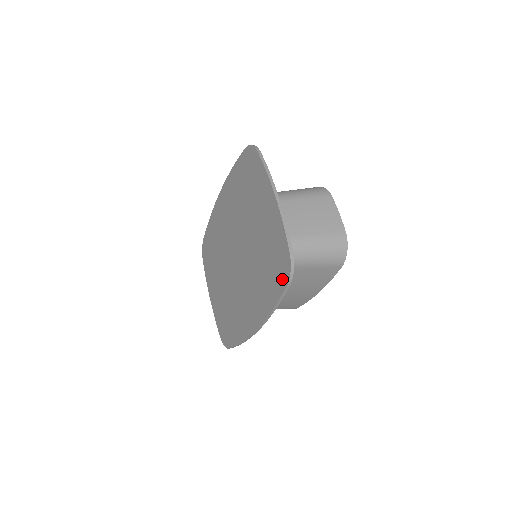
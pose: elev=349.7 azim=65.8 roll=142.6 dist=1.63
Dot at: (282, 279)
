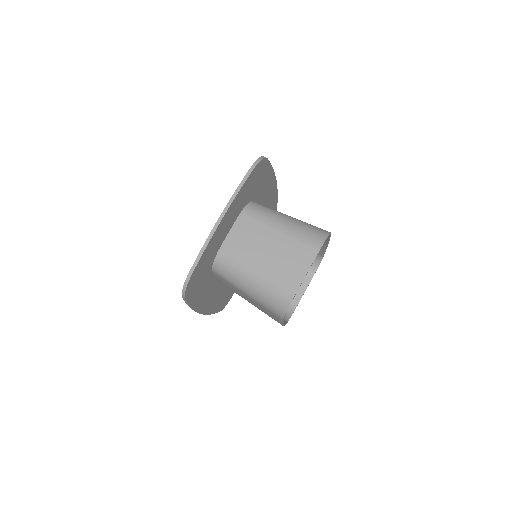
Dot at: occluded
